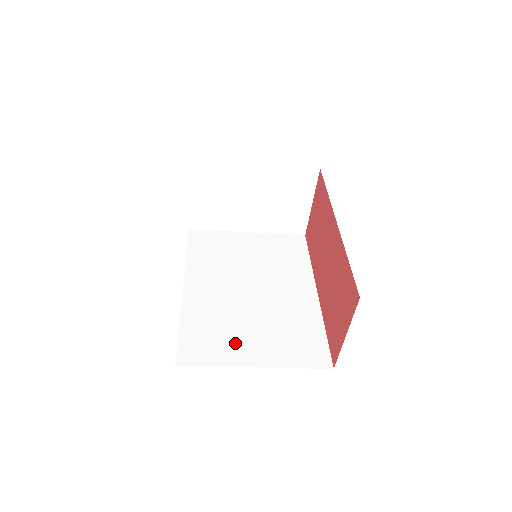
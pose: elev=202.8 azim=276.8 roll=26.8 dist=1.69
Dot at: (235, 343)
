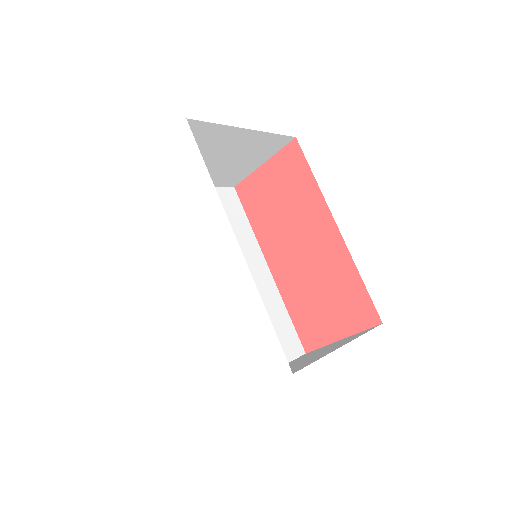
Dot at: occluded
